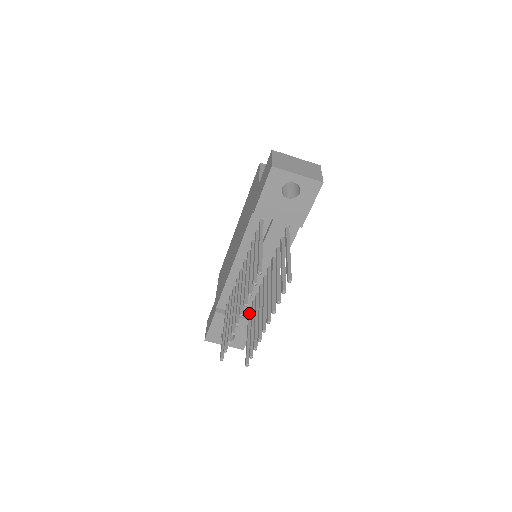
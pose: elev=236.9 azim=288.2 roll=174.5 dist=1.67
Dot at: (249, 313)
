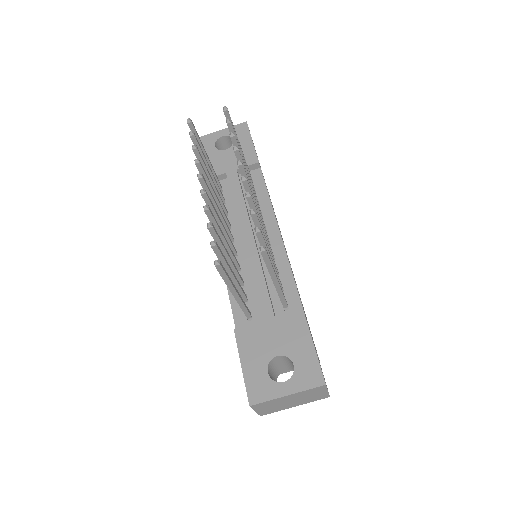
Dot at: occluded
